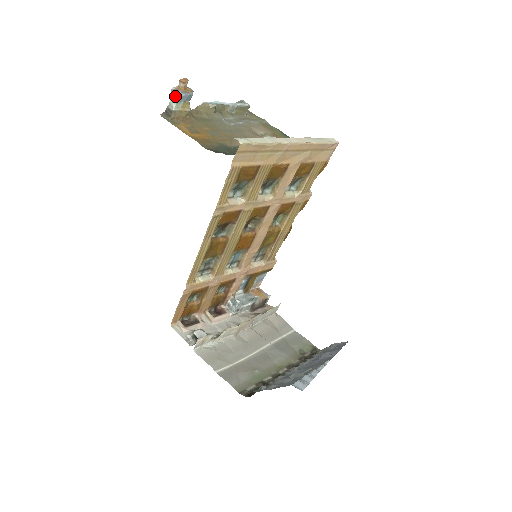
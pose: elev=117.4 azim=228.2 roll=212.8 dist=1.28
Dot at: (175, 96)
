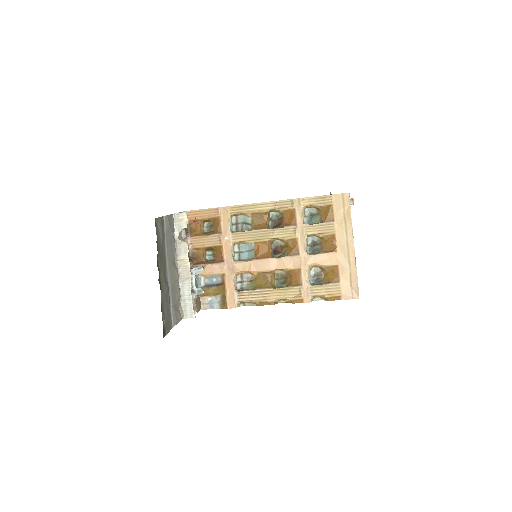
Dot at: occluded
